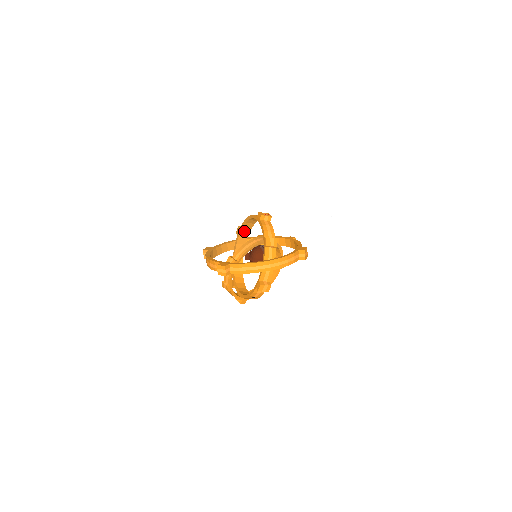
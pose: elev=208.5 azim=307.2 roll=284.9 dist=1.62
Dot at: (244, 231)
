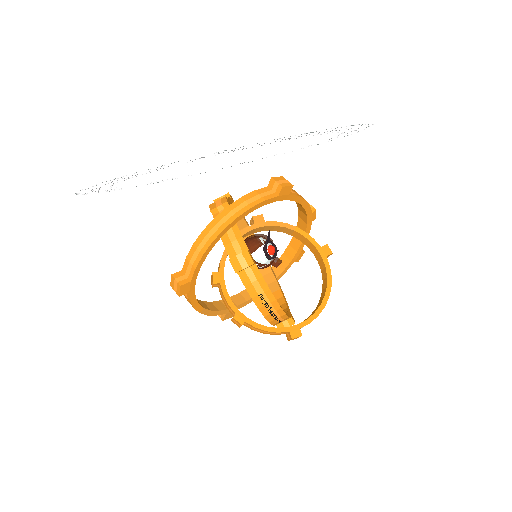
Dot at: occluded
